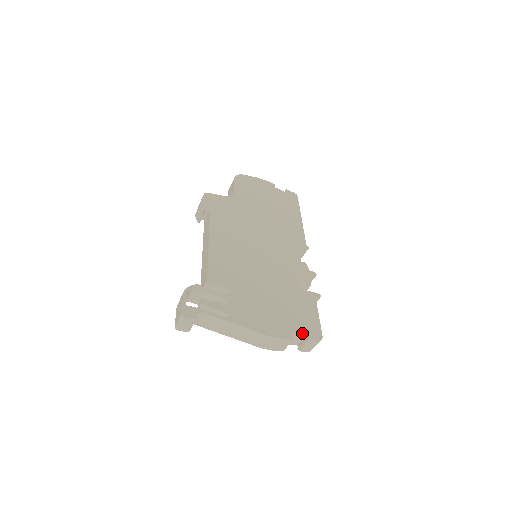
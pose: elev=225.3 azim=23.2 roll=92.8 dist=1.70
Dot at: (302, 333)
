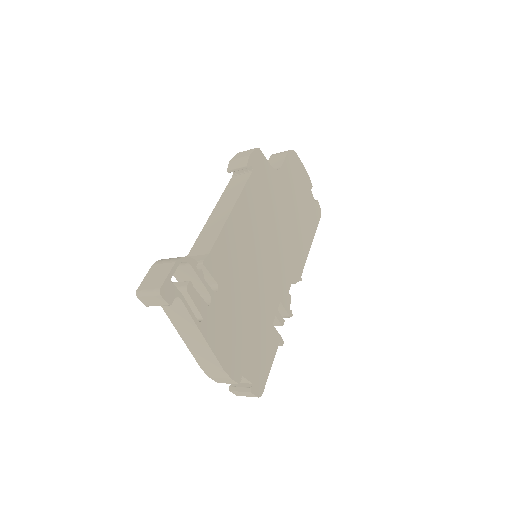
Dot at: (250, 380)
